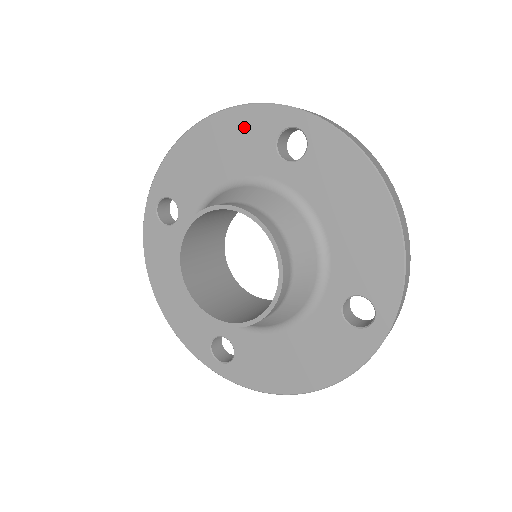
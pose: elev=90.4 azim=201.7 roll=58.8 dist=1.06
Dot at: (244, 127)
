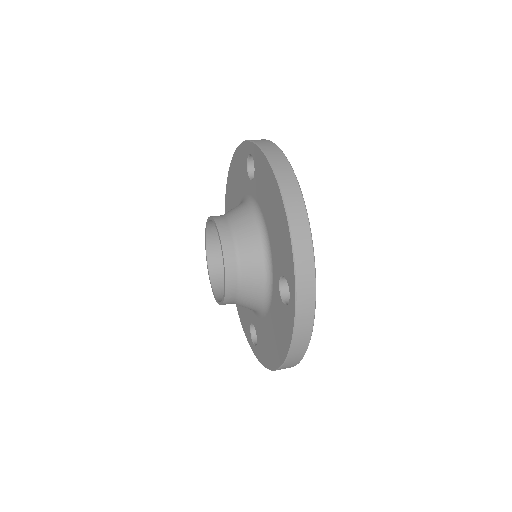
Dot at: (239, 162)
